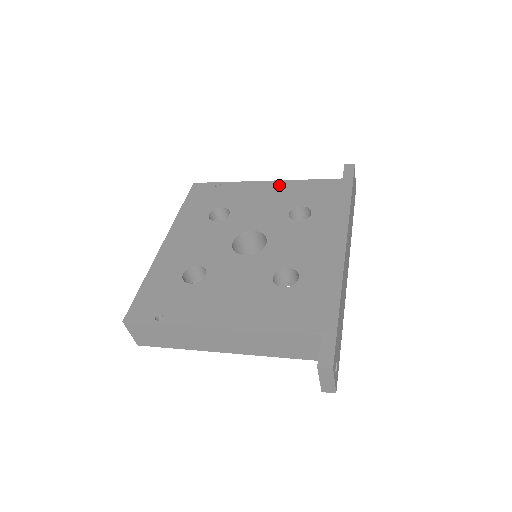
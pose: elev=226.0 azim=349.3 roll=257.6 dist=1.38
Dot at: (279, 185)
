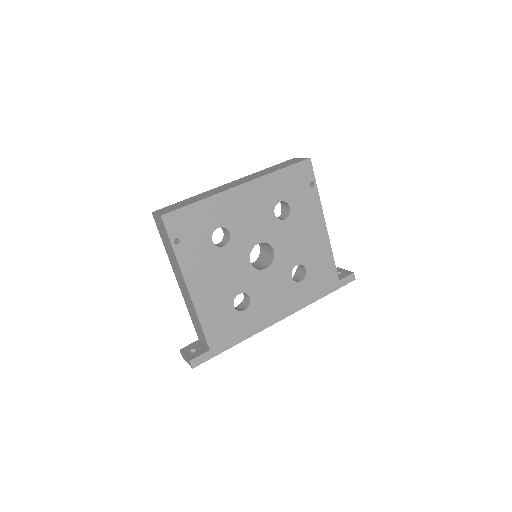
Dot at: (323, 238)
